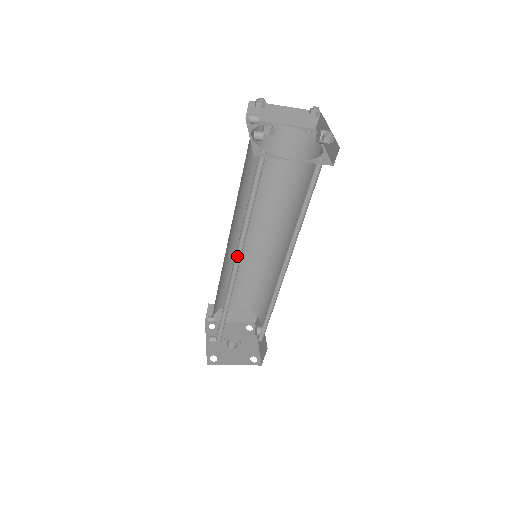
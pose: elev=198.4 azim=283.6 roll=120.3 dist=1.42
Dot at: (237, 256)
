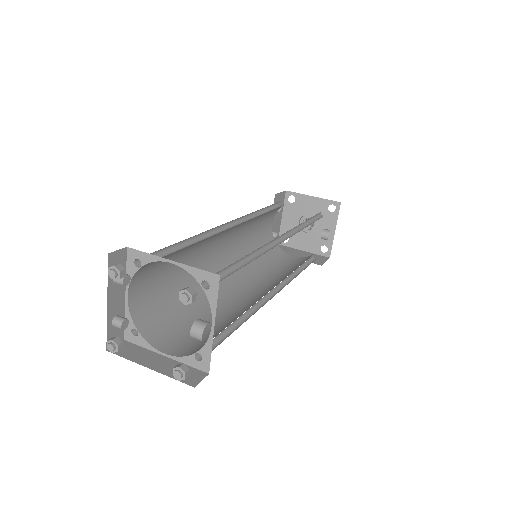
Dot at: occluded
